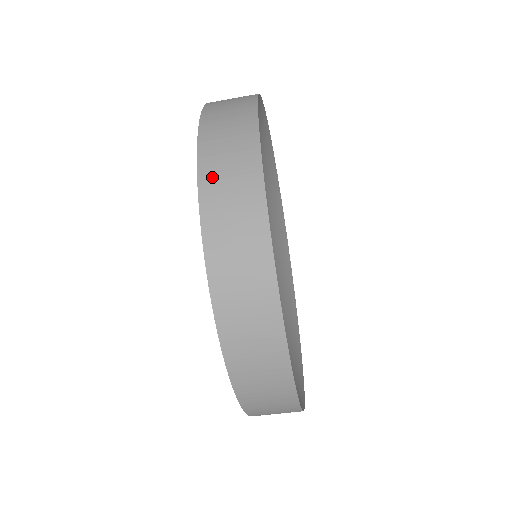
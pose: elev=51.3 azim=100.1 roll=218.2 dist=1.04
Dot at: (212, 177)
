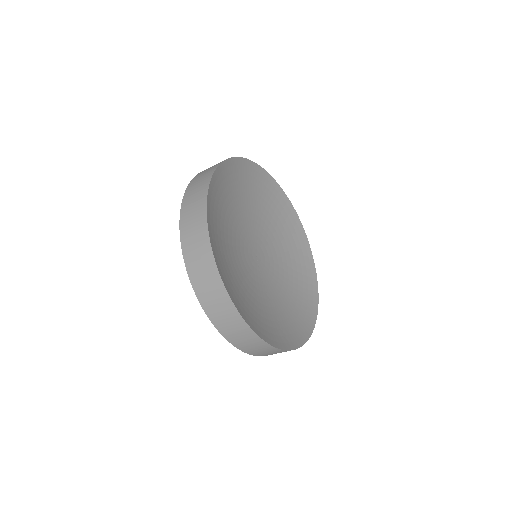
Dot at: (186, 228)
